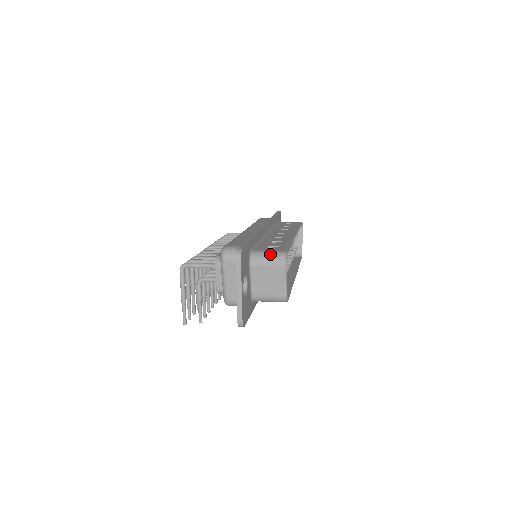
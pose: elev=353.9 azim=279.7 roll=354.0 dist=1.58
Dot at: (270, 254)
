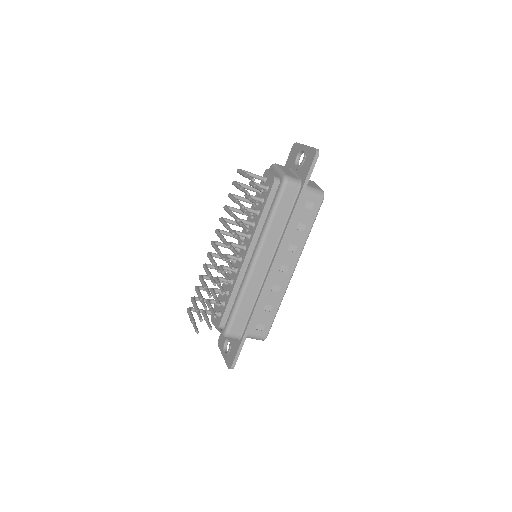
Dot at: occluded
